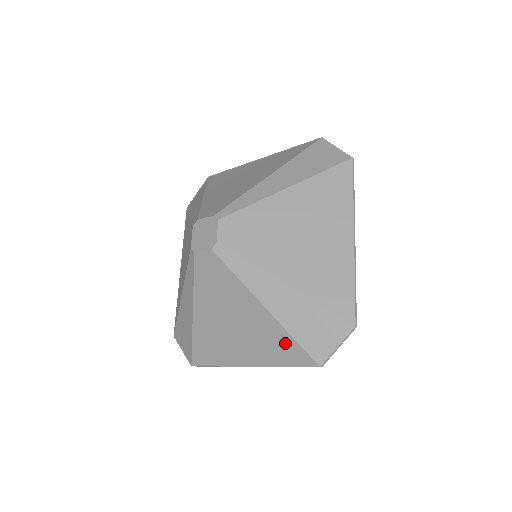
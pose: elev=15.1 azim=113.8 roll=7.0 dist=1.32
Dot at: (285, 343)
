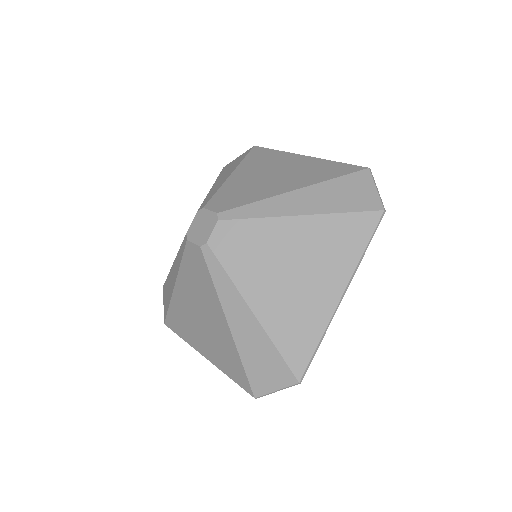
Dot at: (234, 361)
